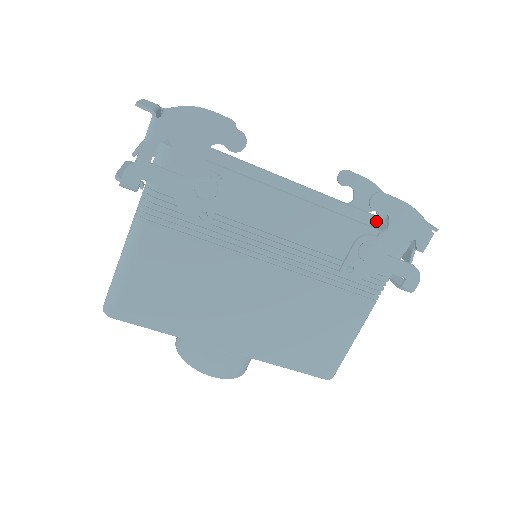
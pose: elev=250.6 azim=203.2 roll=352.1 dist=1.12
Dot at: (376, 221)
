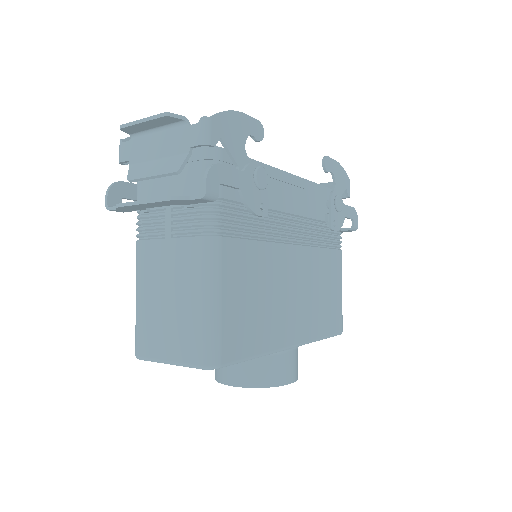
Dot at: occluded
